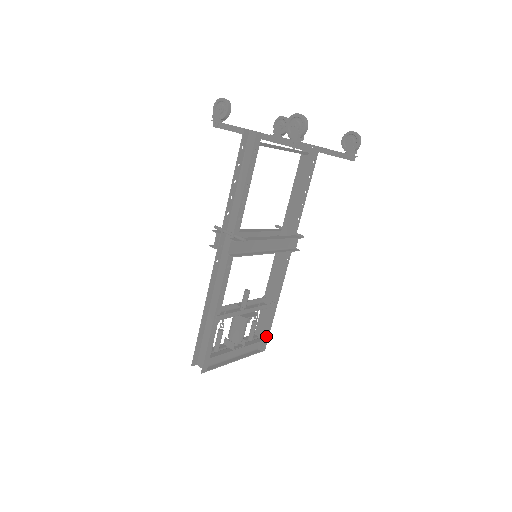
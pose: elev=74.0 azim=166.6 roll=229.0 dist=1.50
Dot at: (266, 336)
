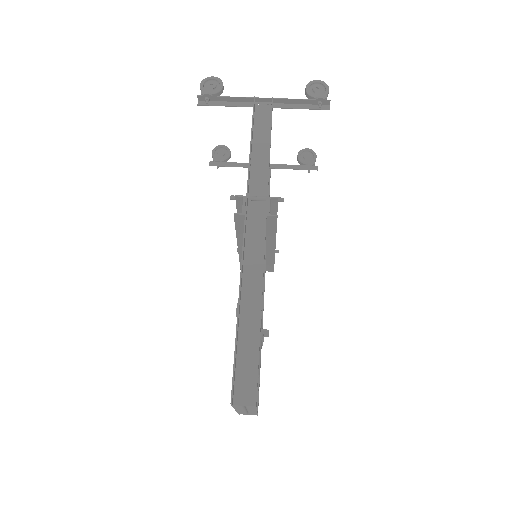
Dot at: occluded
